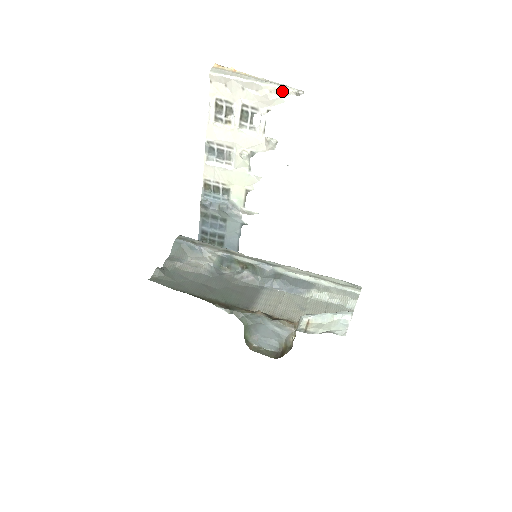
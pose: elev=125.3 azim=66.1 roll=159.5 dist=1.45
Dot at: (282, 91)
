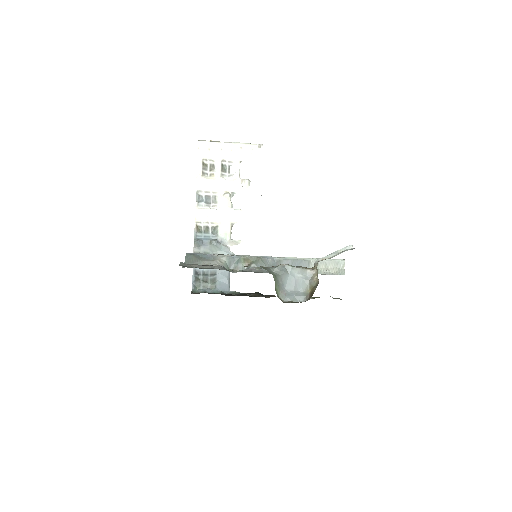
Dot at: (249, 146)
